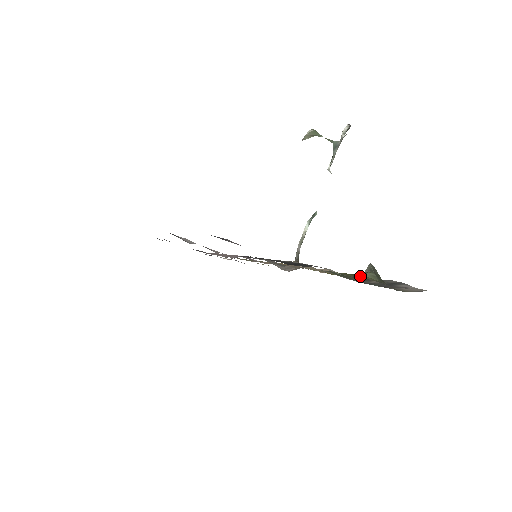
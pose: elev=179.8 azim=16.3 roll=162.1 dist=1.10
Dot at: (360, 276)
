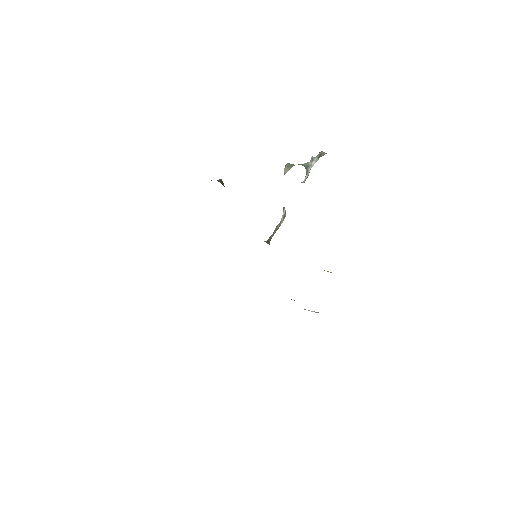
Dot at: occluded
